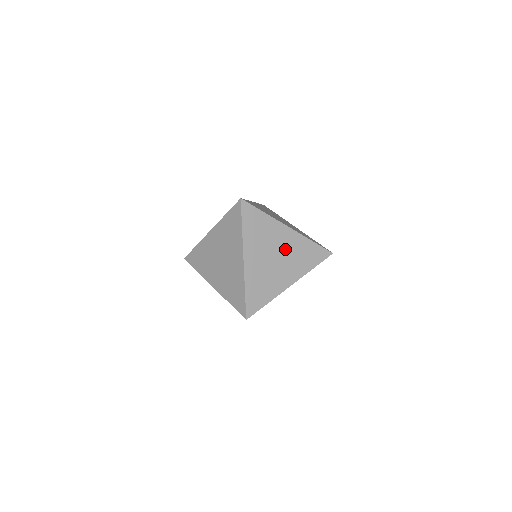
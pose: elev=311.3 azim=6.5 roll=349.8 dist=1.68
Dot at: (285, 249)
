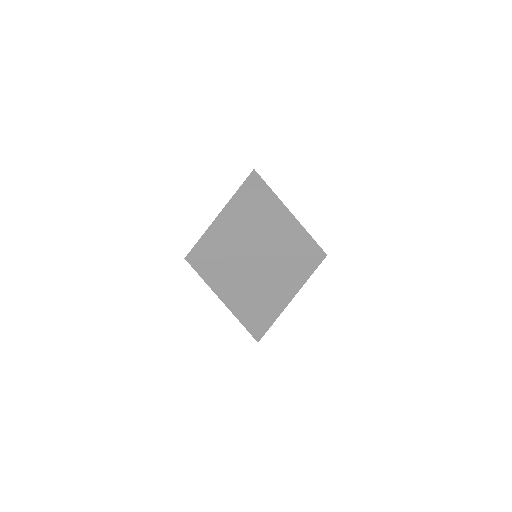
Dot at: (271, 223)
